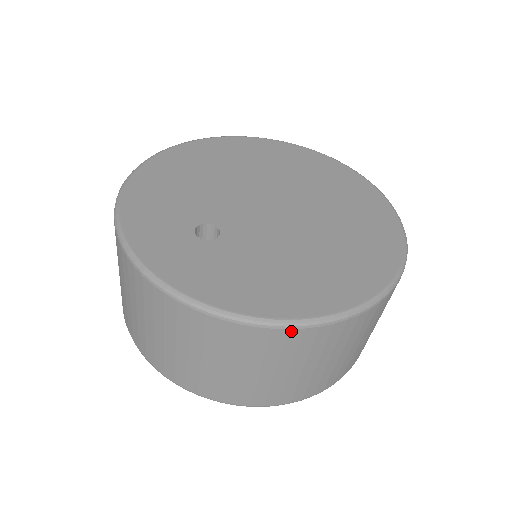
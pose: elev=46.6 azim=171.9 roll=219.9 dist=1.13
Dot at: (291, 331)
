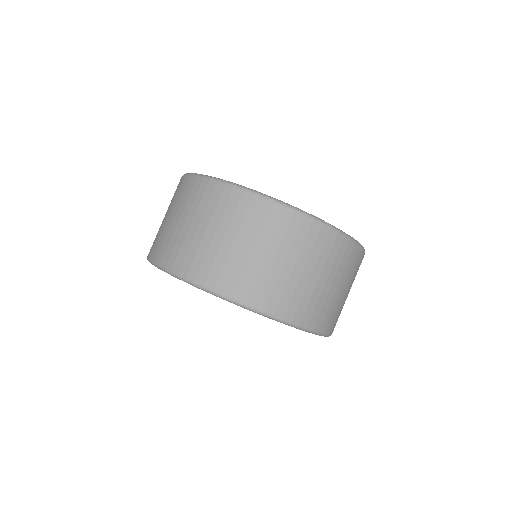
Dot at: (255, 197)
